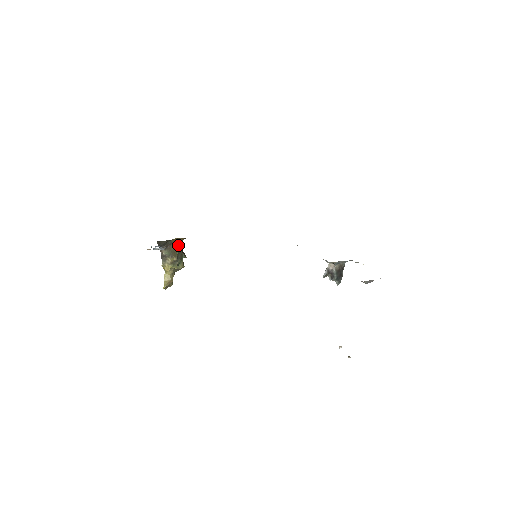
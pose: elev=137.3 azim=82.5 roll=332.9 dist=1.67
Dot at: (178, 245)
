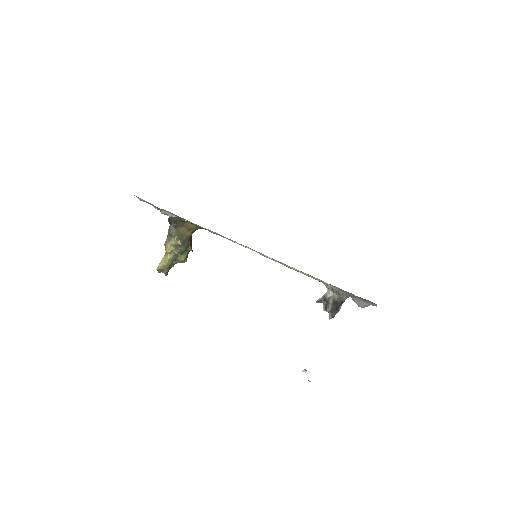
Dot at: occluded
